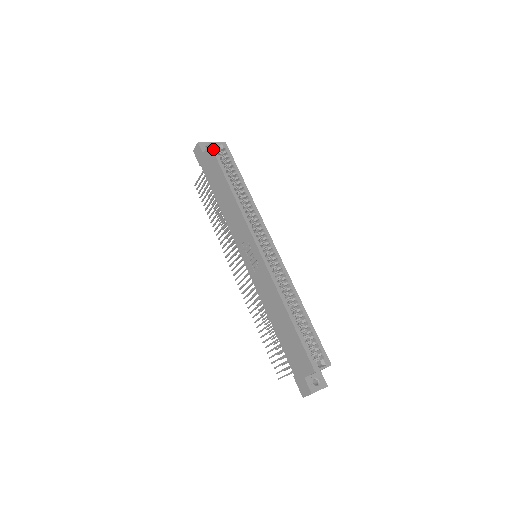
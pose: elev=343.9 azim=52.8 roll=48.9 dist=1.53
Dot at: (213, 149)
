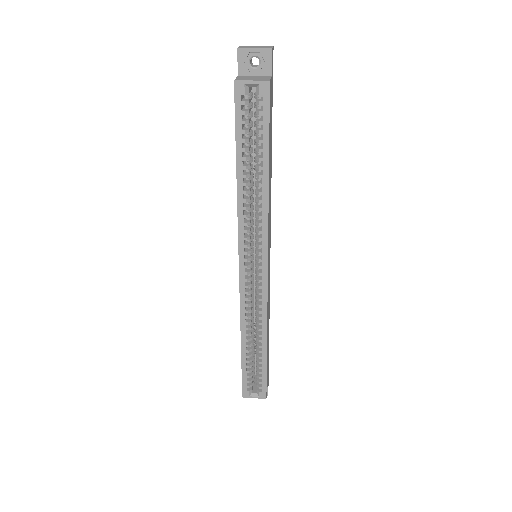
Dot at: (236, 96)
